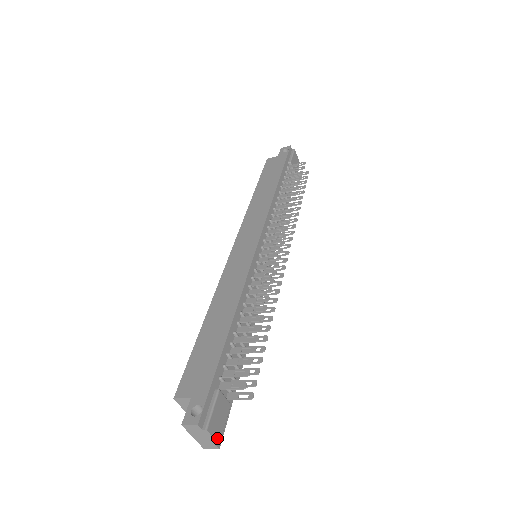
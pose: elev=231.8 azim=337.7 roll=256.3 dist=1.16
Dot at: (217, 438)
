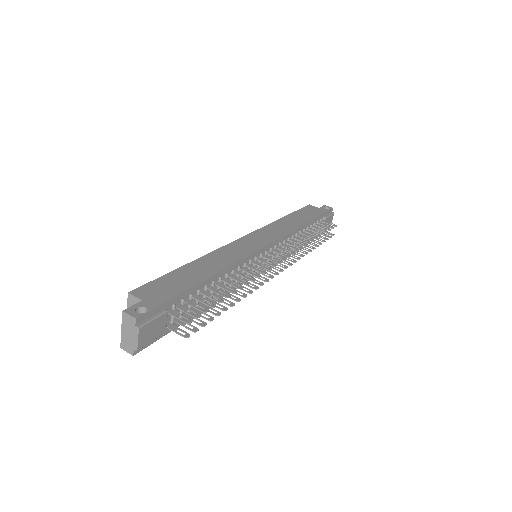
Dot at: (140, 344)
